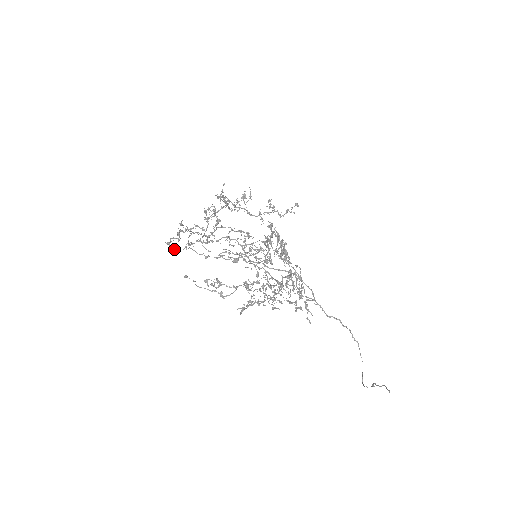
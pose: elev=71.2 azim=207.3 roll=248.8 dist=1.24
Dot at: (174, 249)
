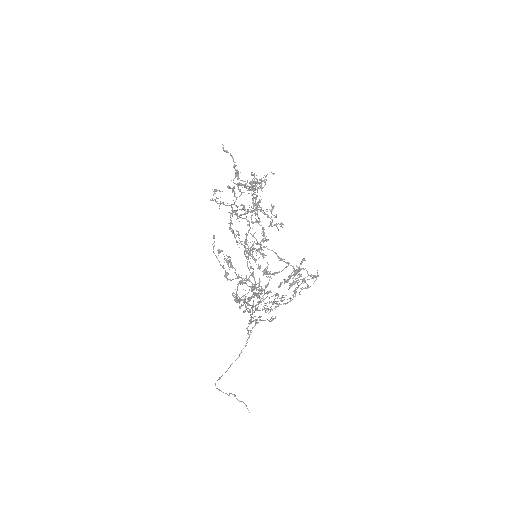
Dot at: (215, 199)
